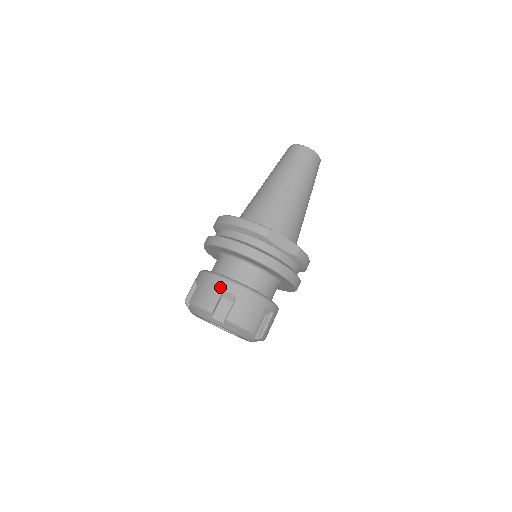
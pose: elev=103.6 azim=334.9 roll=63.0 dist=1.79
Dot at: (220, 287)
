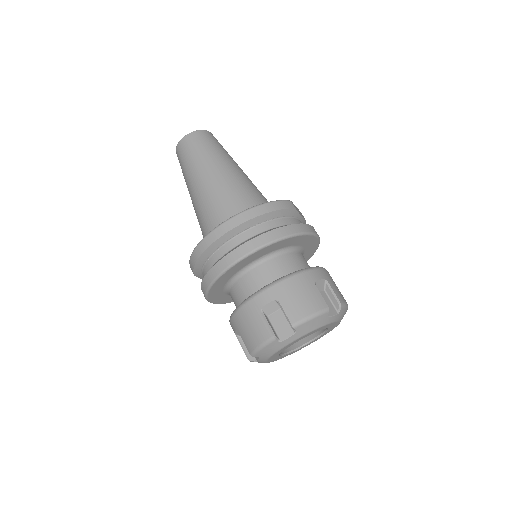
Dot at: (310, 281)
